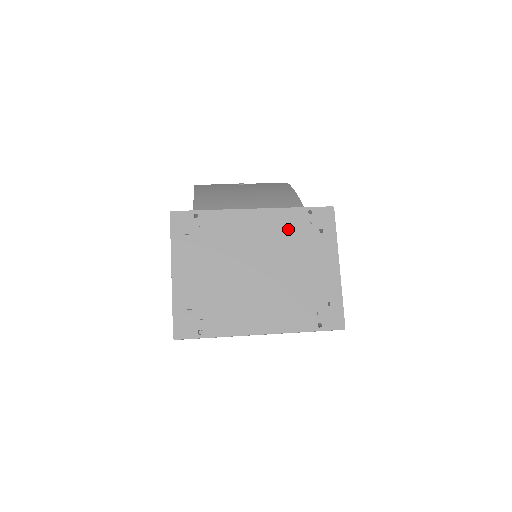
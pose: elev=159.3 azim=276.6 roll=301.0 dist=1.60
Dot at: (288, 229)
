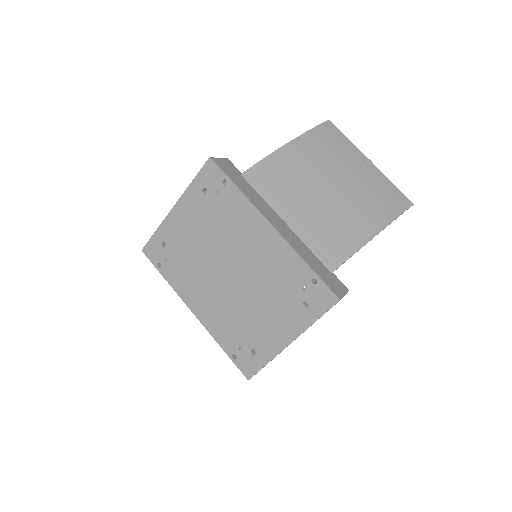
Dot at: (282, 272)
